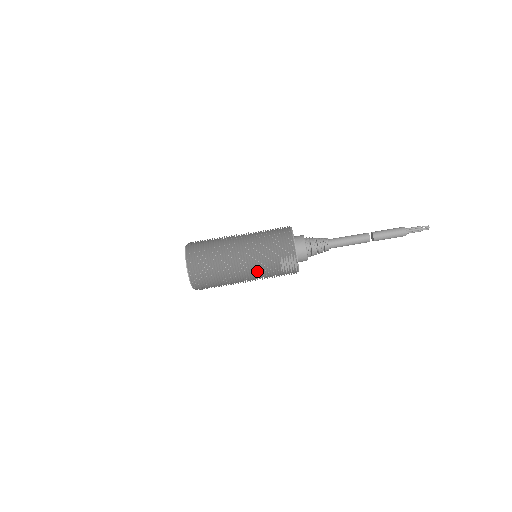
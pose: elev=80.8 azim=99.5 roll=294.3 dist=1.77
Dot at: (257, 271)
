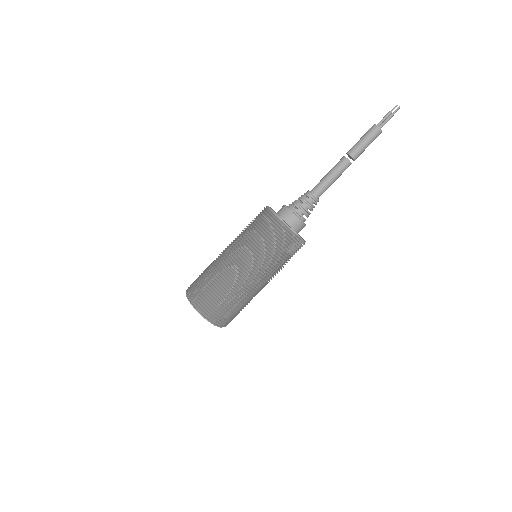
Dot at: (271, 274)
